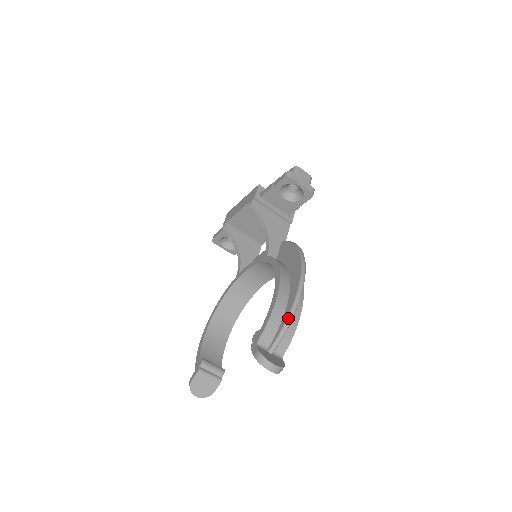
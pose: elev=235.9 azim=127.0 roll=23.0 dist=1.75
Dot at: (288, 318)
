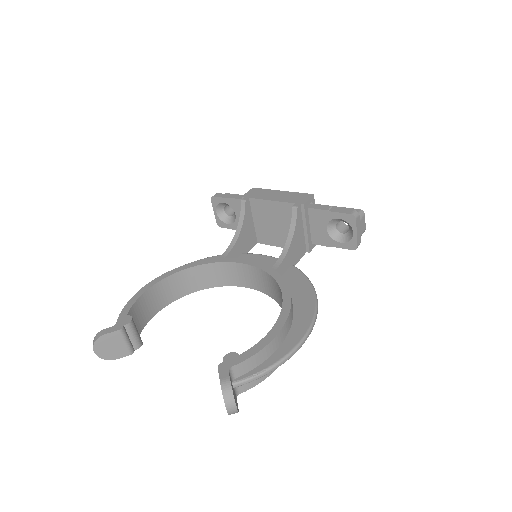
Dot at: (276, 364)
